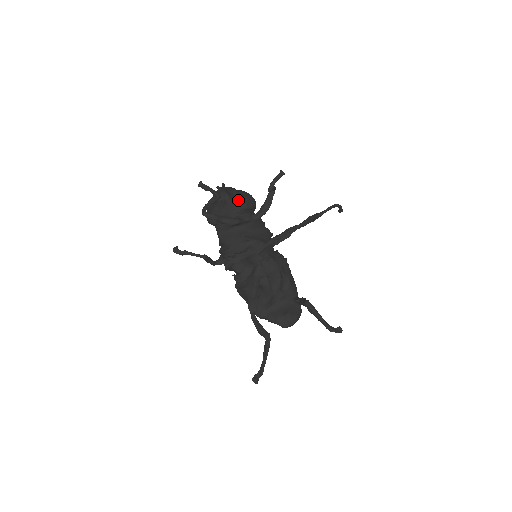
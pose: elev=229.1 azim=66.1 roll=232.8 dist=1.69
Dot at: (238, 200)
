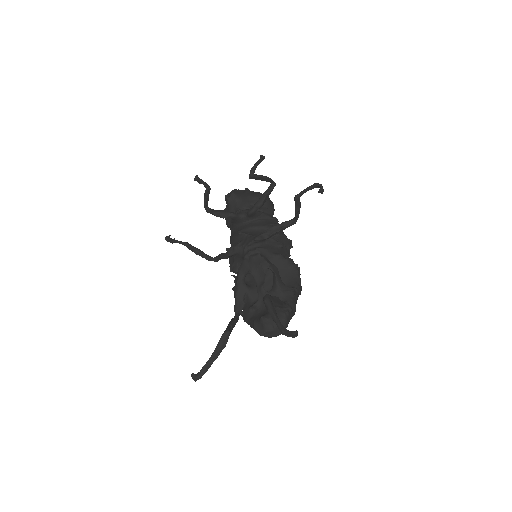
Dot at: (244, 198)
